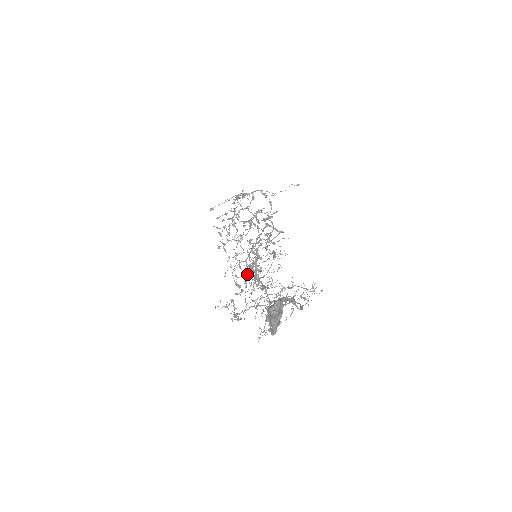
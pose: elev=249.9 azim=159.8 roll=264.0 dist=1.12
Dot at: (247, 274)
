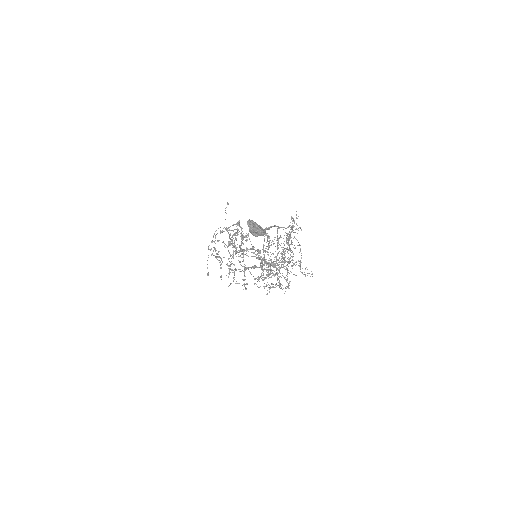
Dot at: (268, 271)
